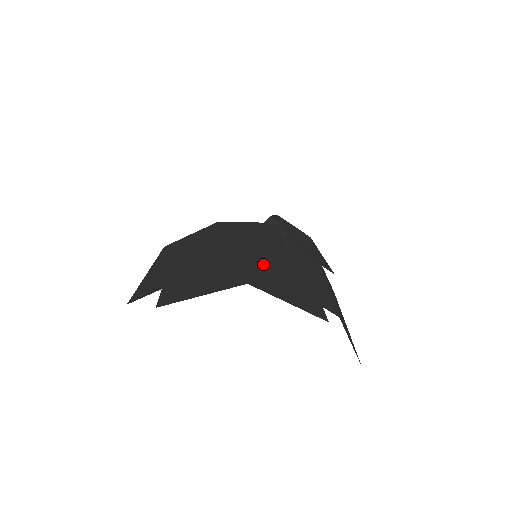
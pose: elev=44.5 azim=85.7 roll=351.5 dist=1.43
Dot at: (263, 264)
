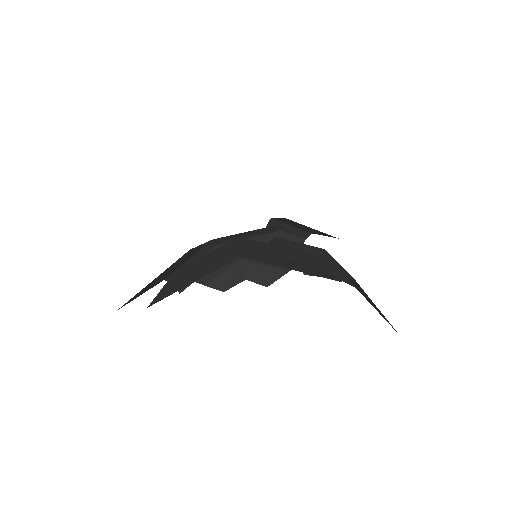
Dot at: (253, 234)
